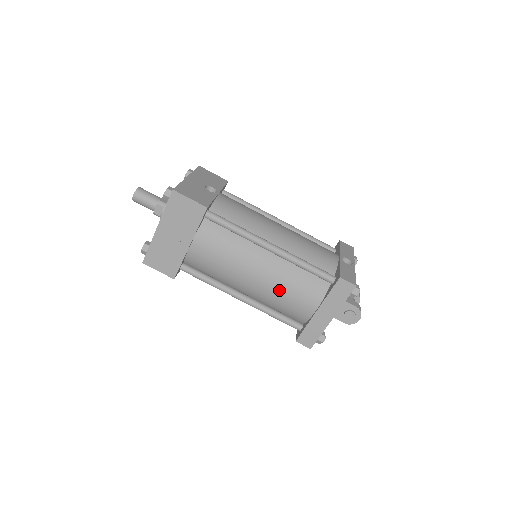
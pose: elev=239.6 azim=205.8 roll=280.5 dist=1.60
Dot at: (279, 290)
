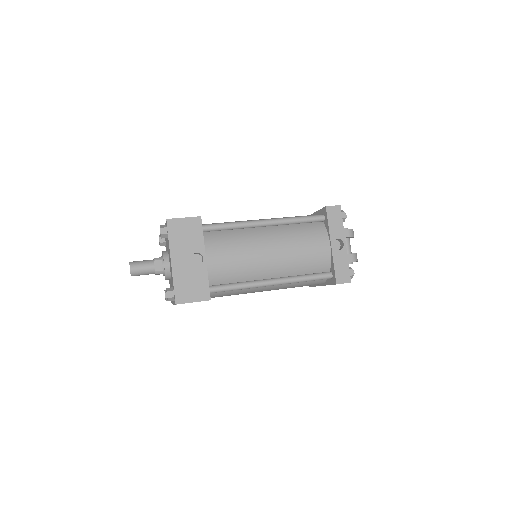
Dot at: occluded
